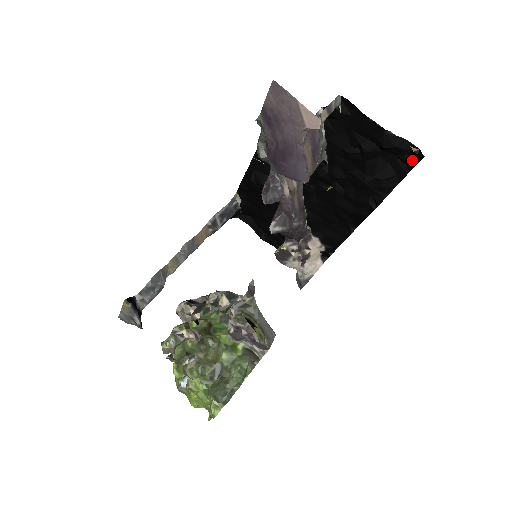
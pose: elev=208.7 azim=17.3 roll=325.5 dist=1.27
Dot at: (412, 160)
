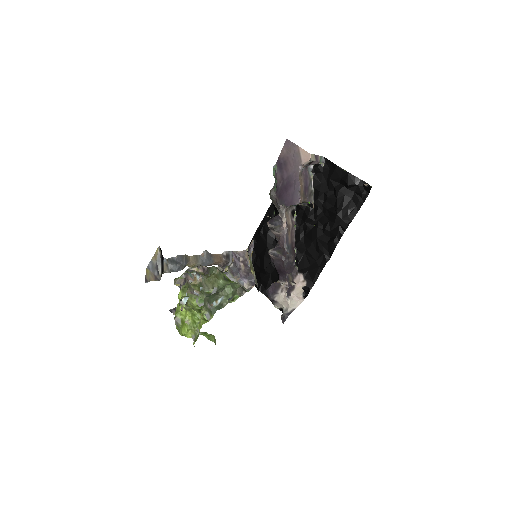
Dot at: (365, 193)
